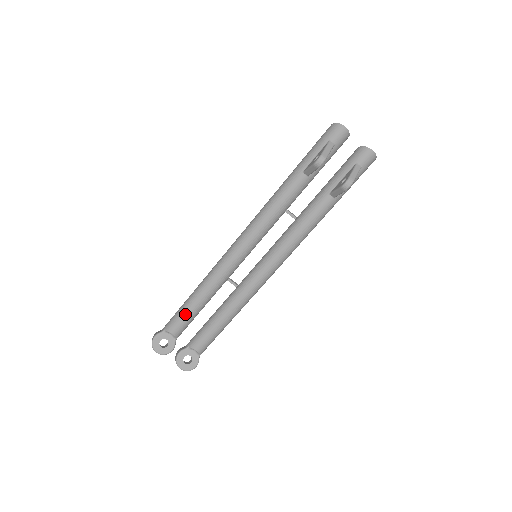
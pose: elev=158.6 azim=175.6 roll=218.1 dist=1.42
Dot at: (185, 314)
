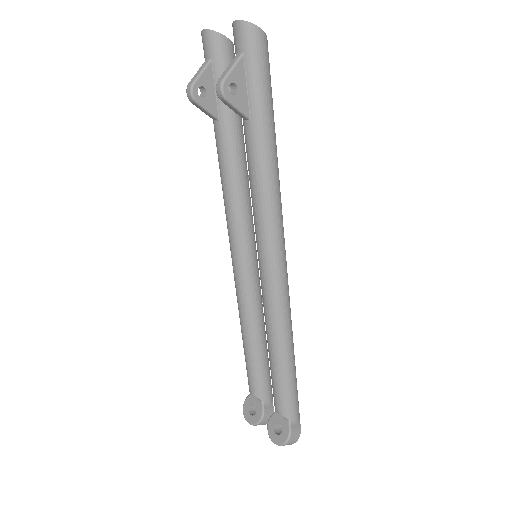
Dot at: (246, 364)
